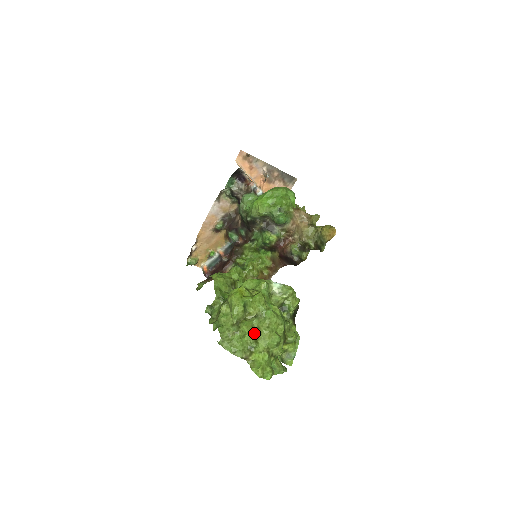
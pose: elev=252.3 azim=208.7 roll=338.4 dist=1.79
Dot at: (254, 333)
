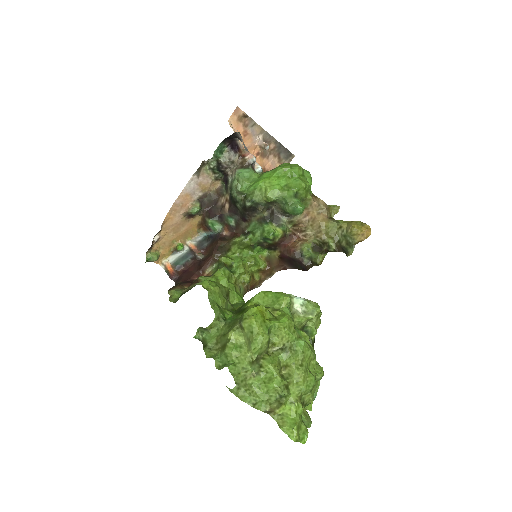
Dot at: (281, 374)
